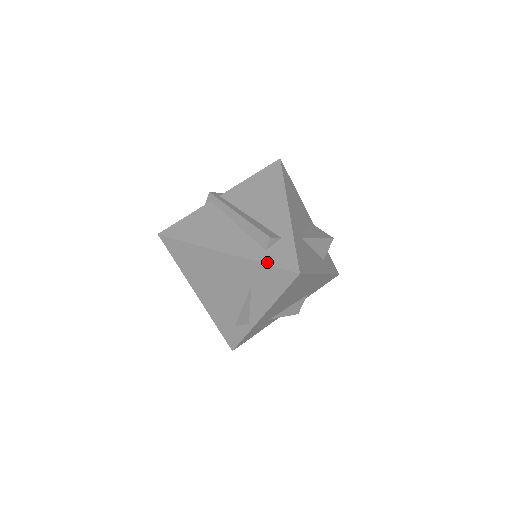
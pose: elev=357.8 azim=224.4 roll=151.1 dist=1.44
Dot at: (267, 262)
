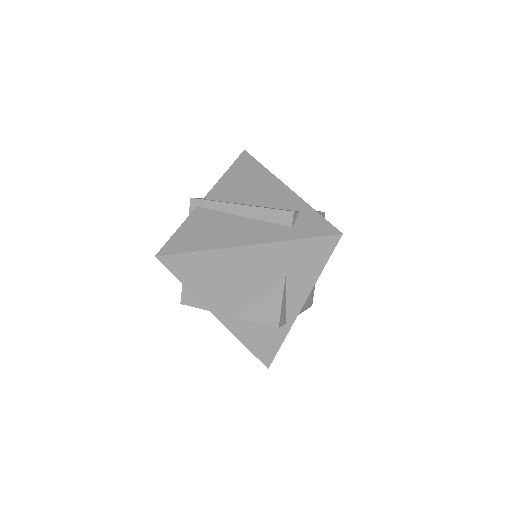
Dot at: (301, 236)
